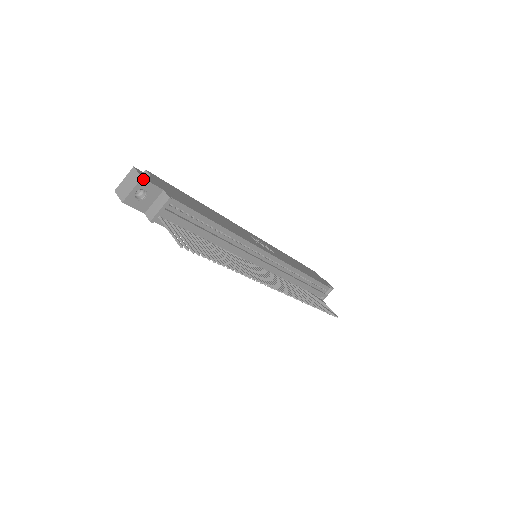
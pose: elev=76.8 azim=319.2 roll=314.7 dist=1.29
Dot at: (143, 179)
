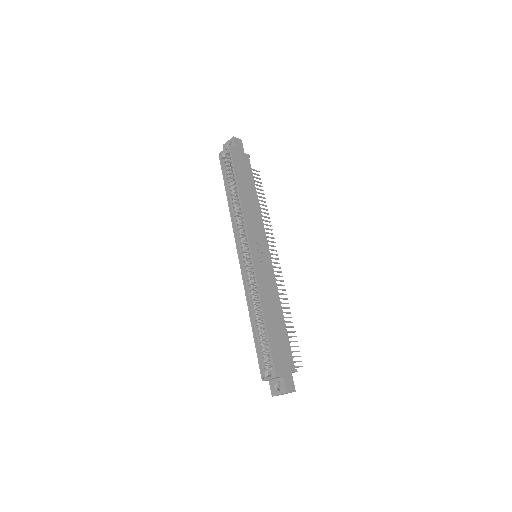
Dot at: (295, 390)
